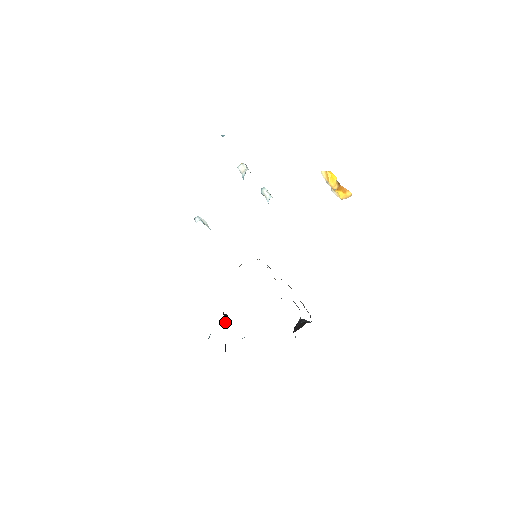
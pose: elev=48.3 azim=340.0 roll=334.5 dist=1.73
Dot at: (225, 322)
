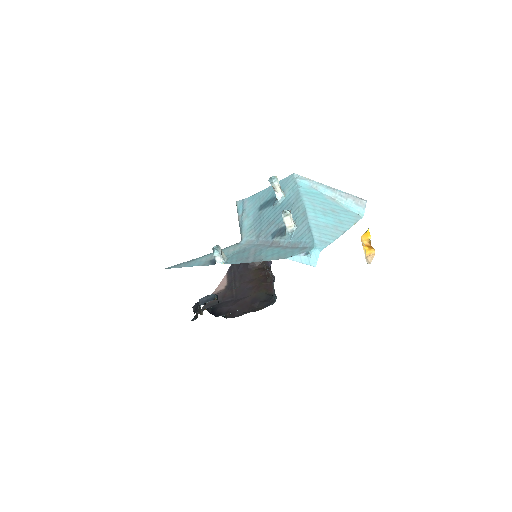
Dot at: occluded
